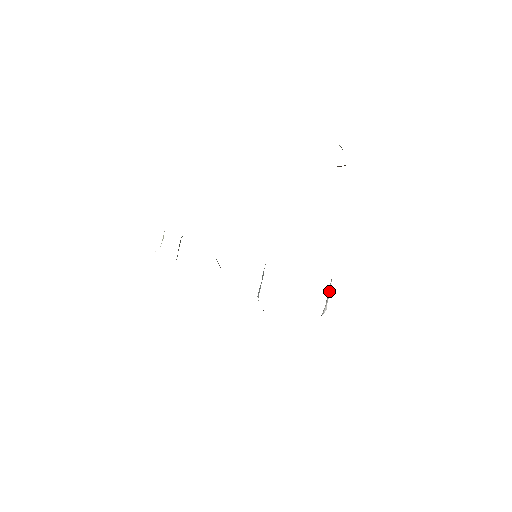
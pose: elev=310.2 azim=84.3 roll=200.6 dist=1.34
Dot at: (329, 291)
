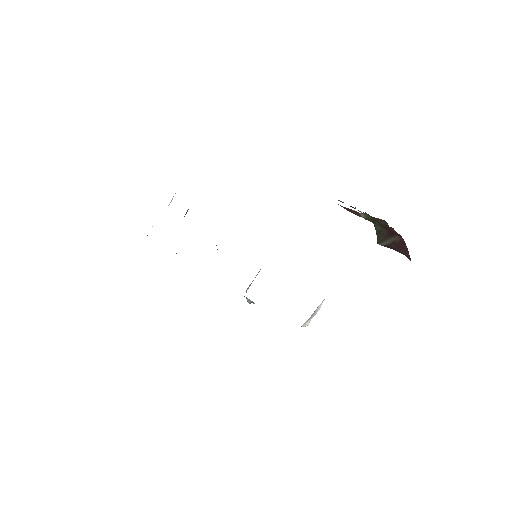
Dot at: (317, 309)
